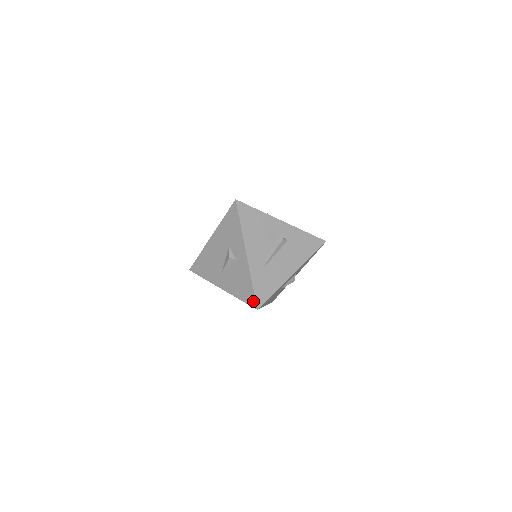
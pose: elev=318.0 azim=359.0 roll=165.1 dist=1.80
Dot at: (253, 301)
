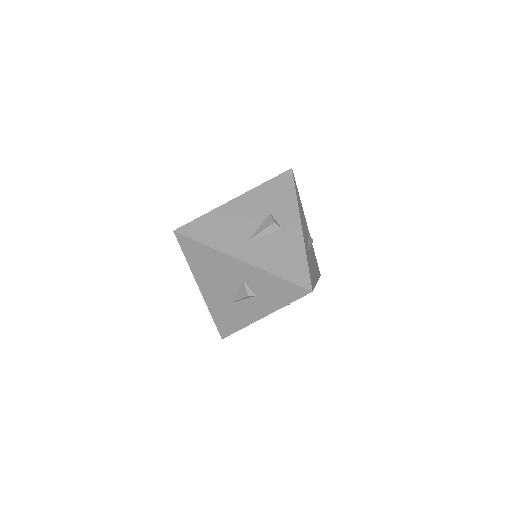
Dot at: (306, 280)
